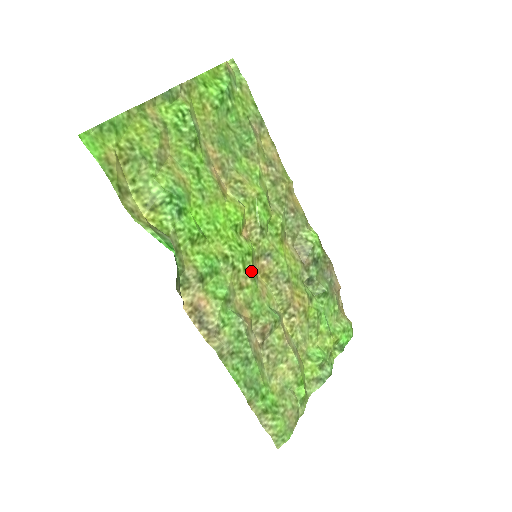
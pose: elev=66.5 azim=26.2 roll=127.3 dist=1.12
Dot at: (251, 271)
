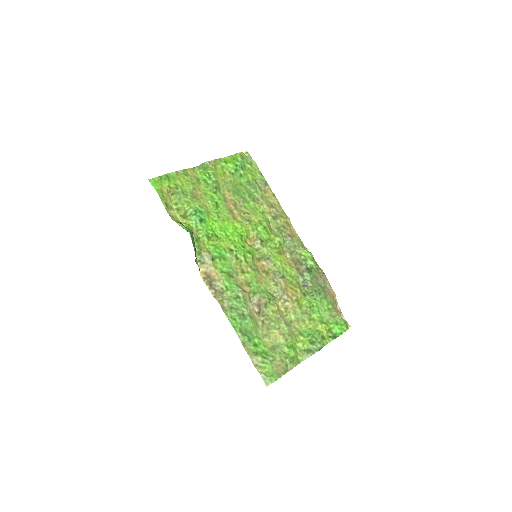
Dot at: (251, 264)
